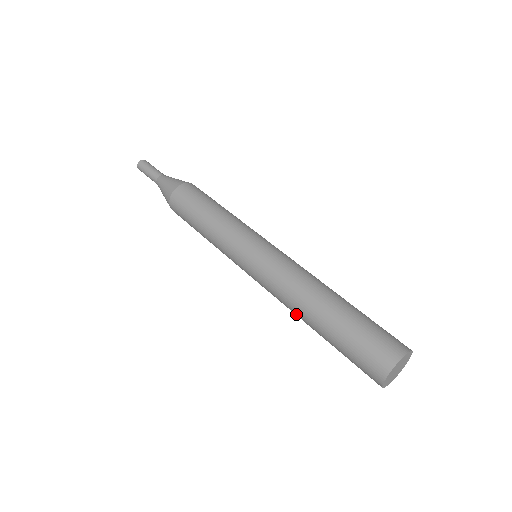
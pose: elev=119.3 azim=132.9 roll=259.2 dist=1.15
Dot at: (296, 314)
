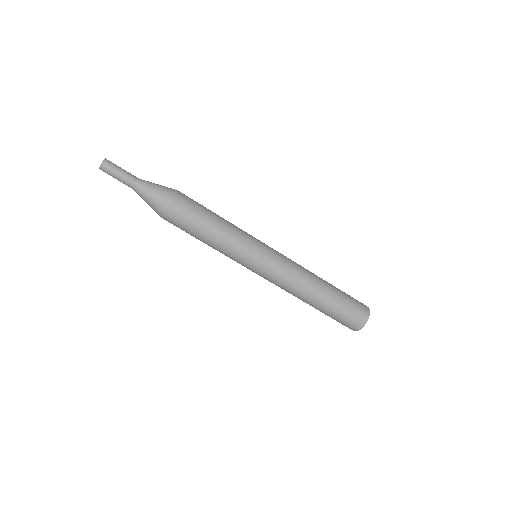
Dot at: (297, 297)
